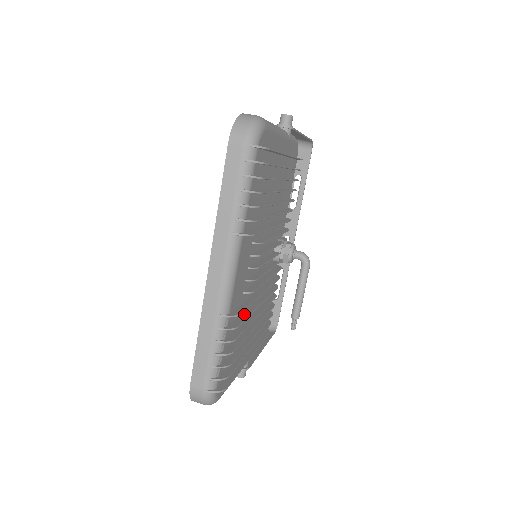
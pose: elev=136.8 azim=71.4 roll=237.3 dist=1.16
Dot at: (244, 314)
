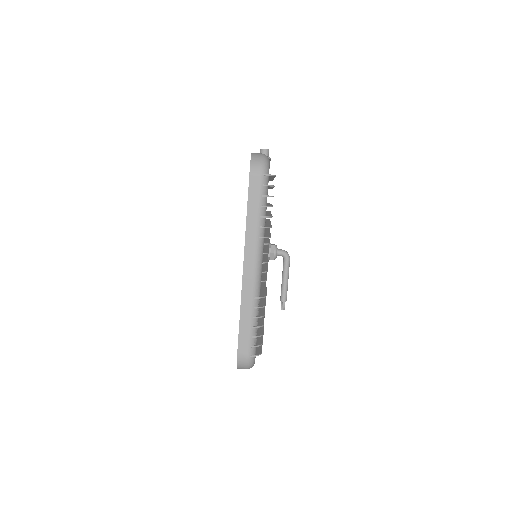
Dot at: (262, 298)
